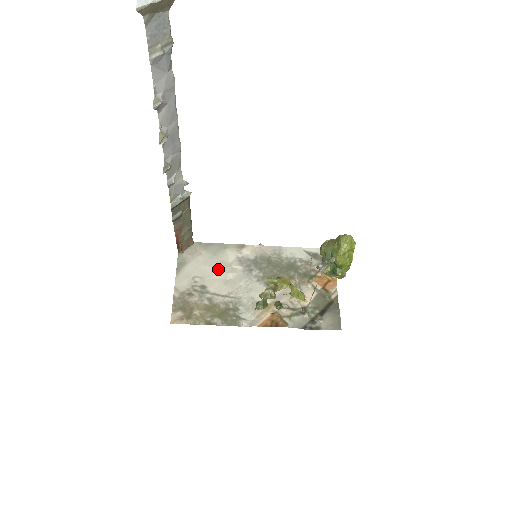
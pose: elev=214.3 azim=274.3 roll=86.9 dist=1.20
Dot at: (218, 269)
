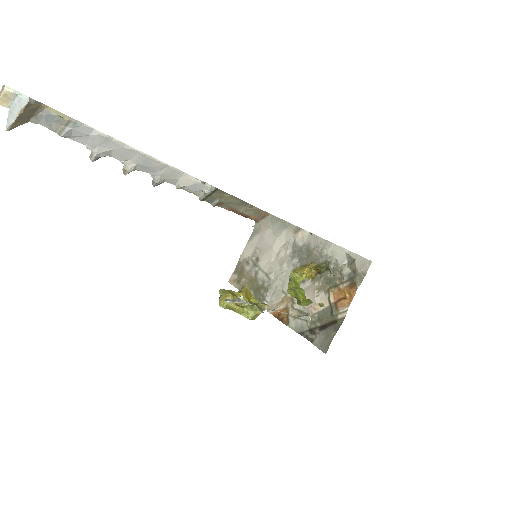
Dot at: (271, 247)
